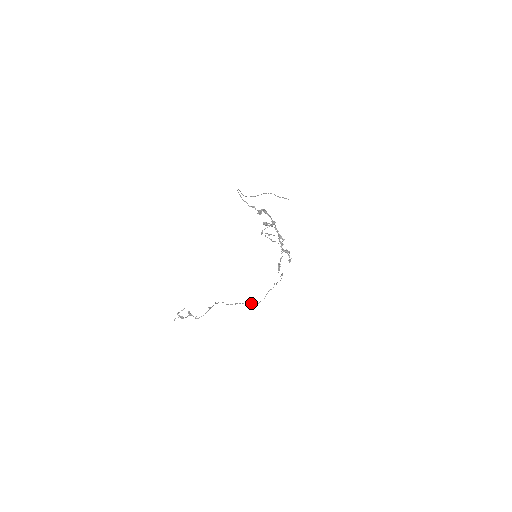
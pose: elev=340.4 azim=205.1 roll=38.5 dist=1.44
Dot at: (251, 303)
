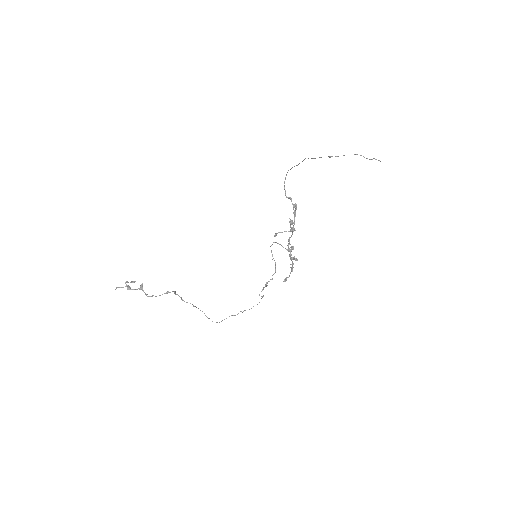
Dot at: occluded
